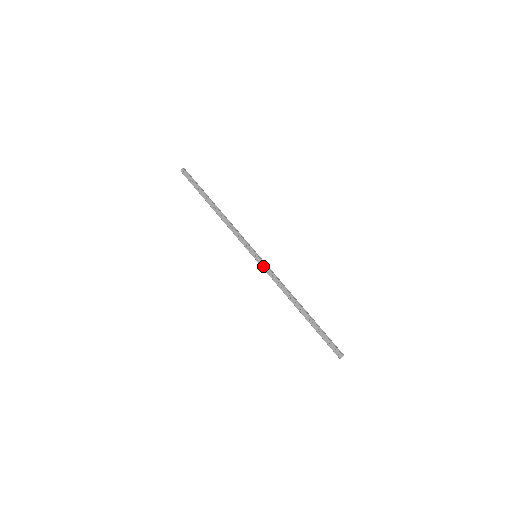
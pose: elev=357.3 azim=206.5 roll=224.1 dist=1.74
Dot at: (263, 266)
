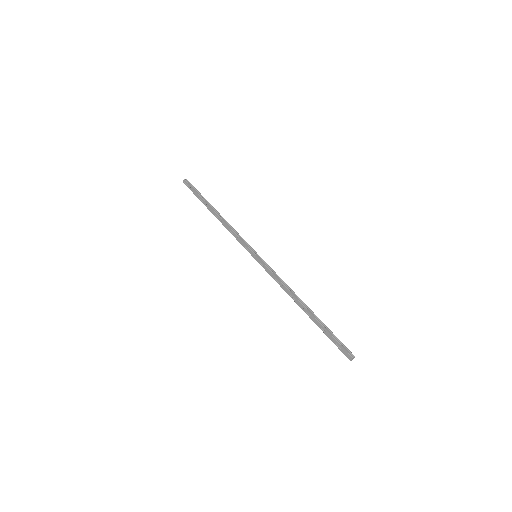
Dot at: (263, 266)
